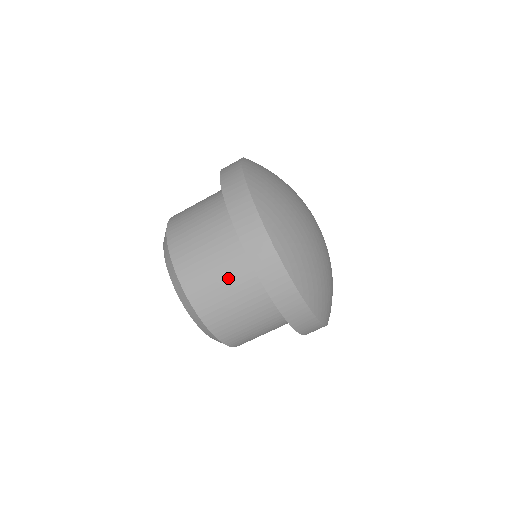
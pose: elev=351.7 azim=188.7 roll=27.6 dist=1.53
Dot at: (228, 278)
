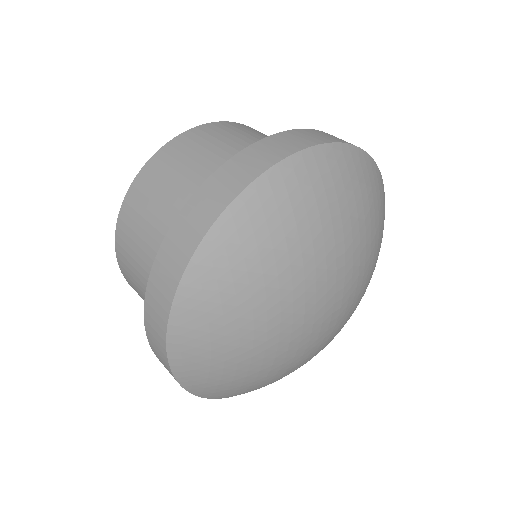
Dot at: occluded
